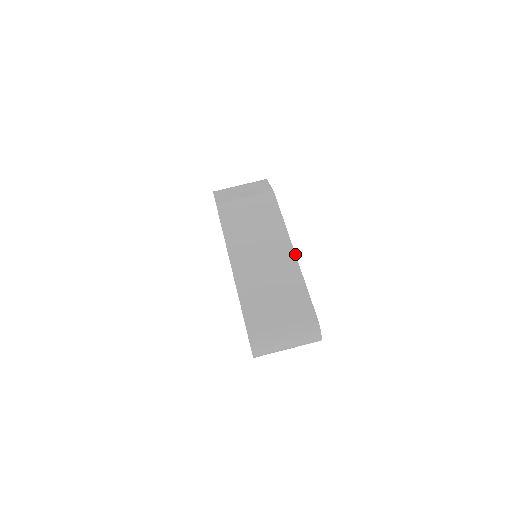
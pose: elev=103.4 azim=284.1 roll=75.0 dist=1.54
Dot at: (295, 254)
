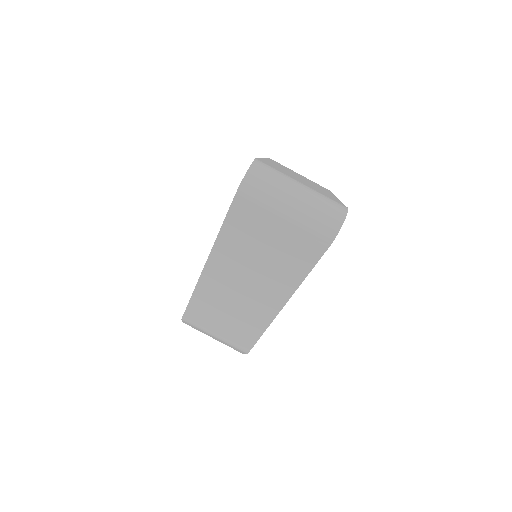
Dot at: occluded
